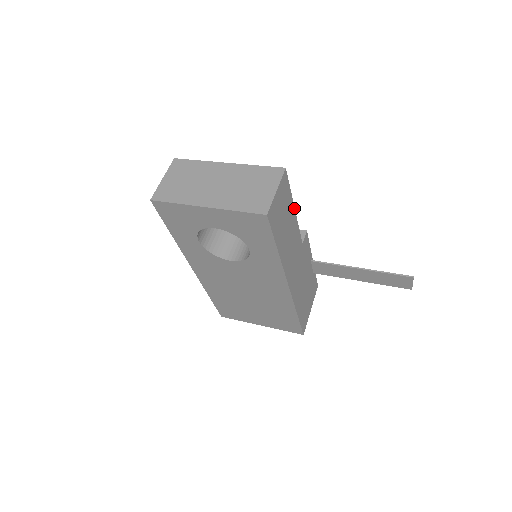
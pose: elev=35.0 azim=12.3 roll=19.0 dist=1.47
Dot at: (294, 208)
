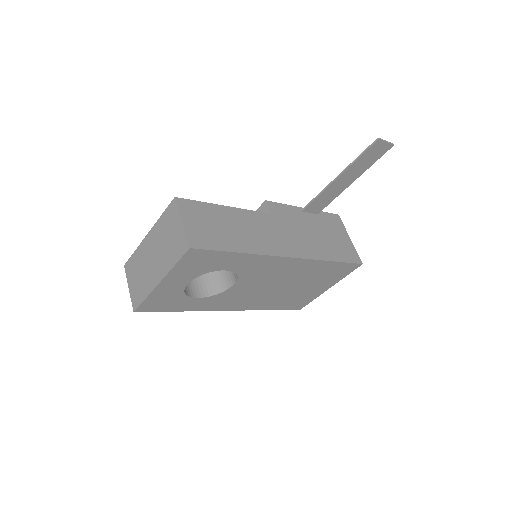
Dot at: (225, 206)
